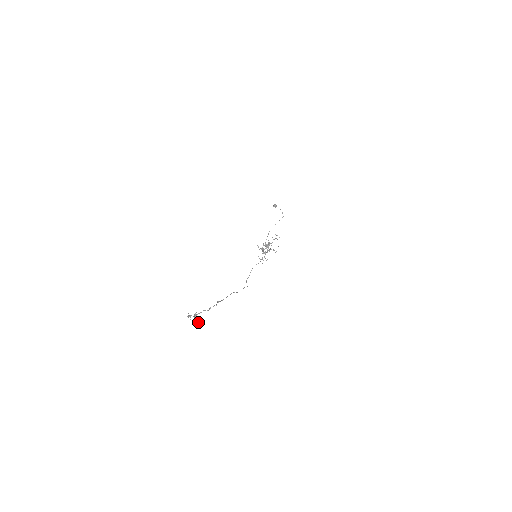
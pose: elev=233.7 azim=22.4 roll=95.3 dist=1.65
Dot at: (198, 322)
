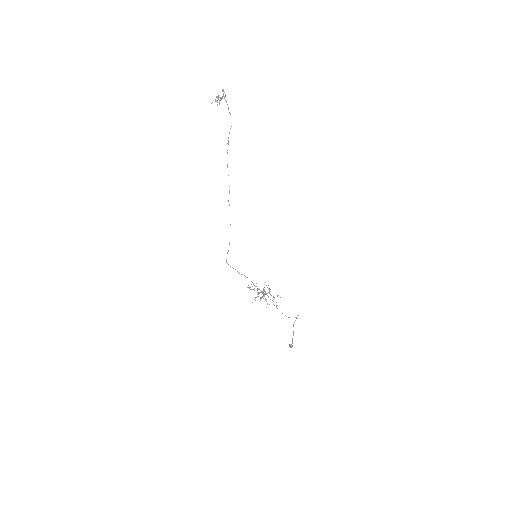
Dot at: occluded
